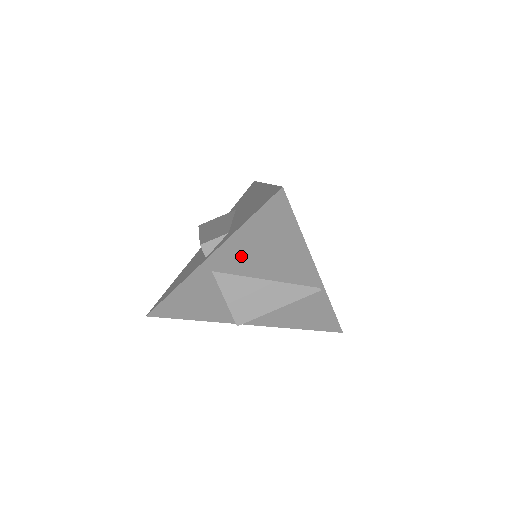
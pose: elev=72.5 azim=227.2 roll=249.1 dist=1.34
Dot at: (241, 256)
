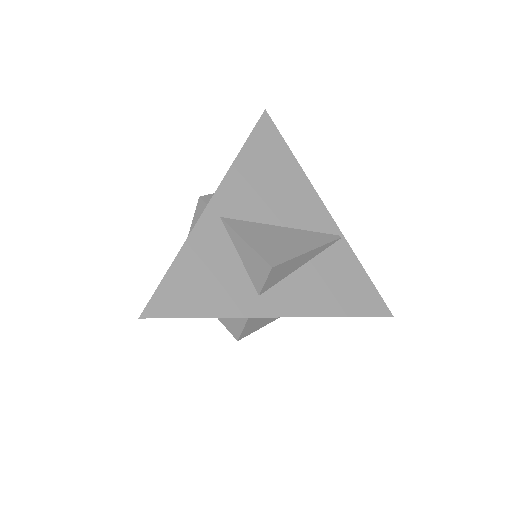
Dot at: (247, 192)
